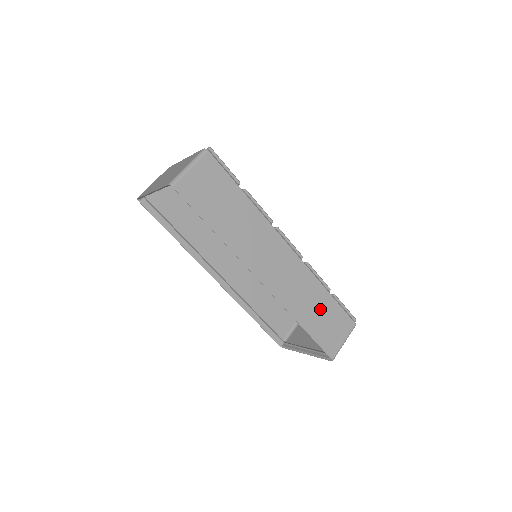
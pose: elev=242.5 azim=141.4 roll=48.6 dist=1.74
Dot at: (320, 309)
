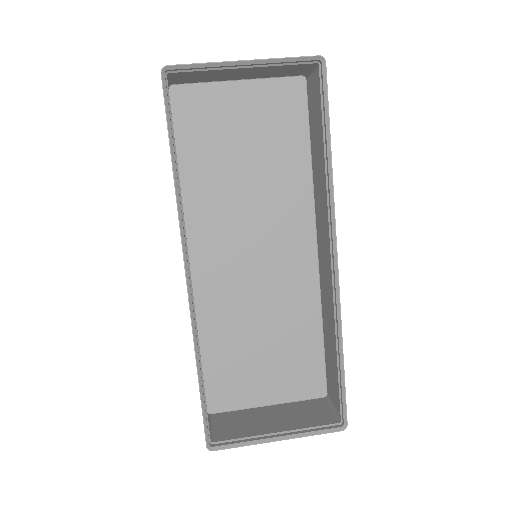
Dot at: occluded
